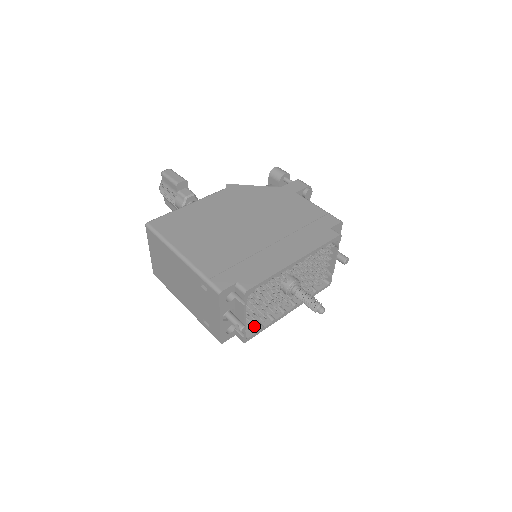
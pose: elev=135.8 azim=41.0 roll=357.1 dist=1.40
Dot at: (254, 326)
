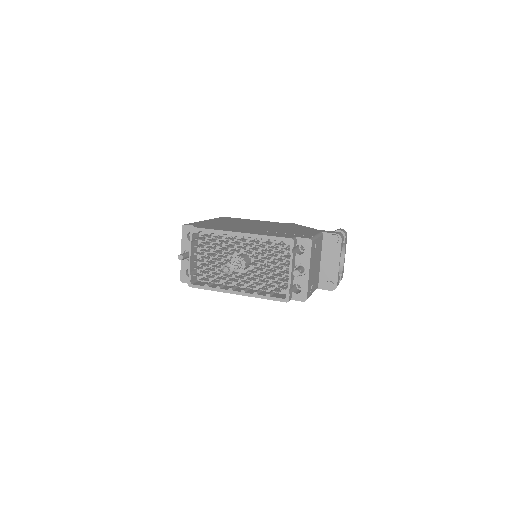
Dot at: (203, 280)
